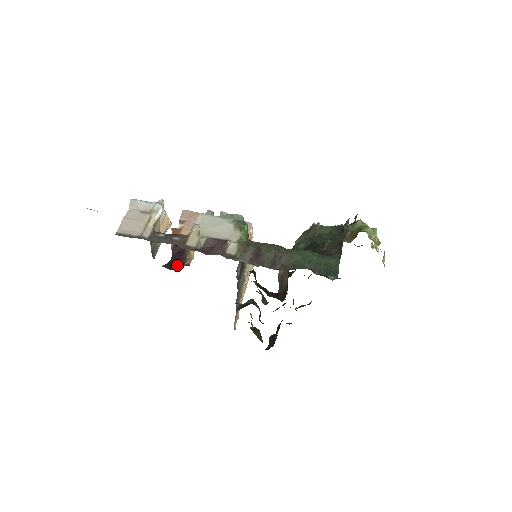
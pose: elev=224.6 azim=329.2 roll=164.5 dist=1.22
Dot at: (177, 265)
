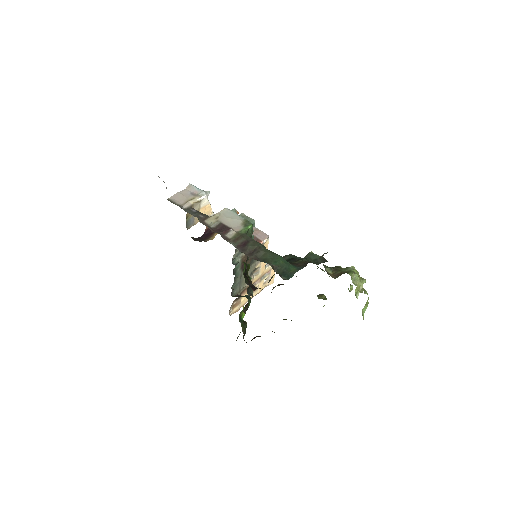
Dot at: (201, 240)
